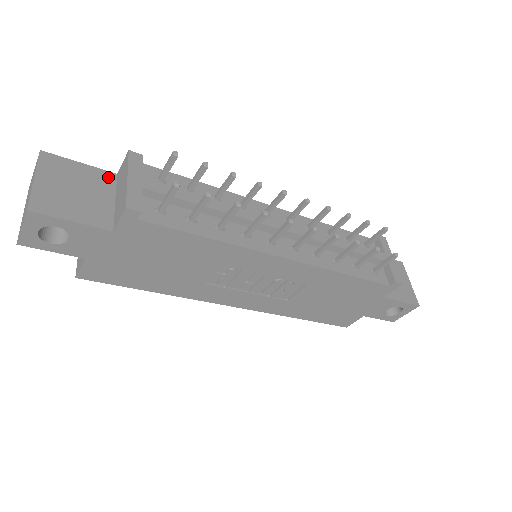
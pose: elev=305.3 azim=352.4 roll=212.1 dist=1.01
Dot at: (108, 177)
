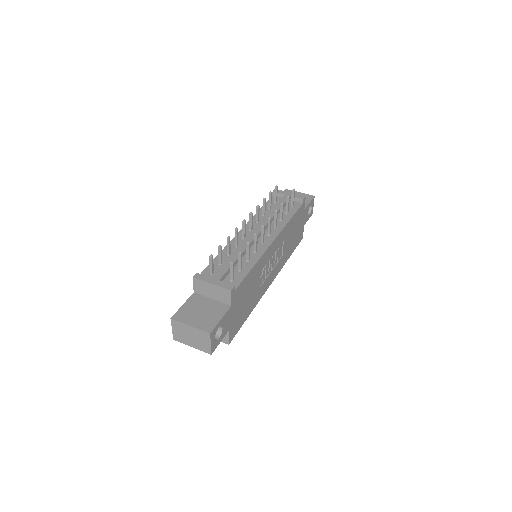
Dot at: (195, 297)
